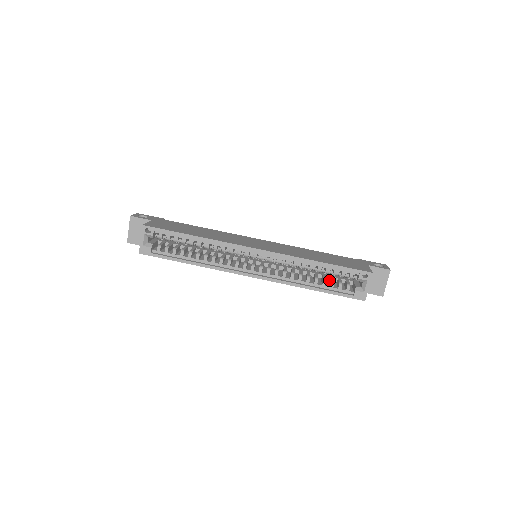
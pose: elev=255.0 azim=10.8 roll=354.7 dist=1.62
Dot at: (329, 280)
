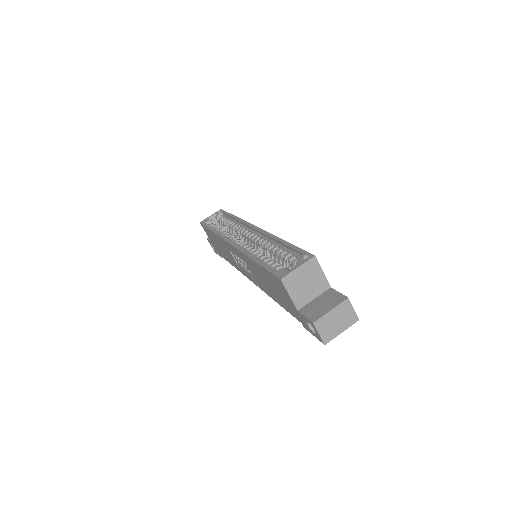
Dot at: occluded
